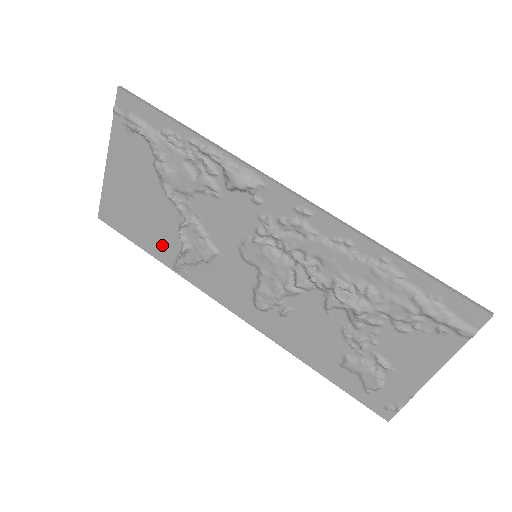
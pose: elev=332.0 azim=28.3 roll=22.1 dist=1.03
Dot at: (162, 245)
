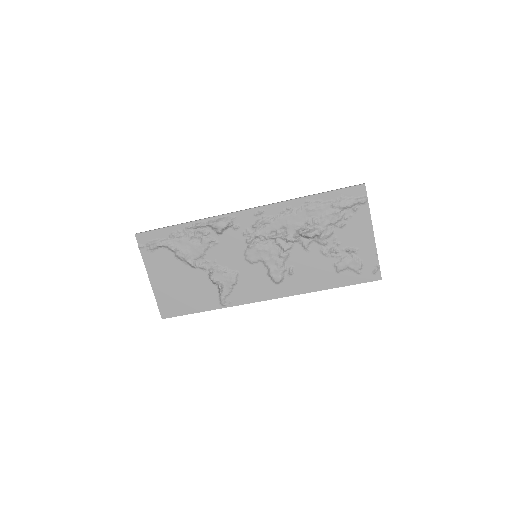
Dot at: (207, 299)
